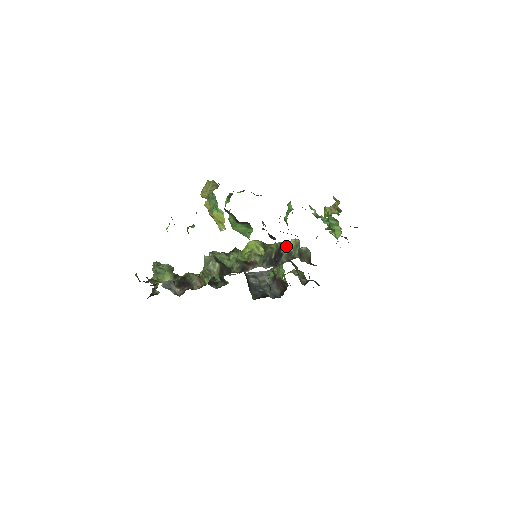
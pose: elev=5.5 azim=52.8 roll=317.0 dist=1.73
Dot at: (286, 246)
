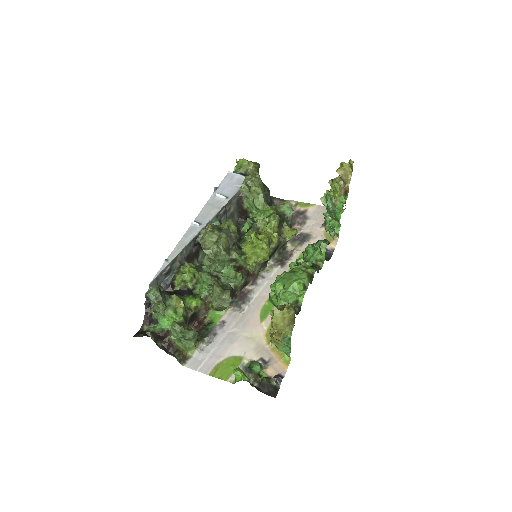
Dot at: (280, 223)
